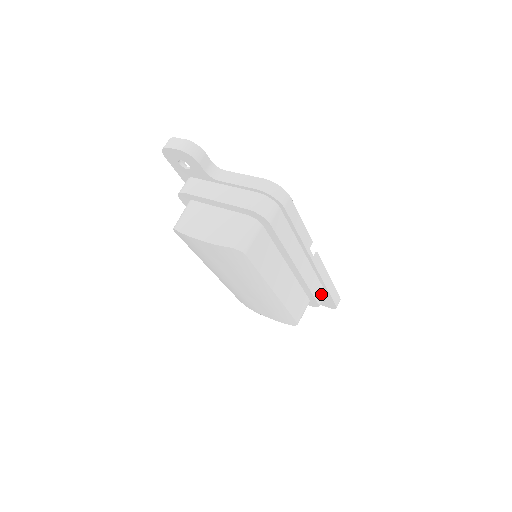
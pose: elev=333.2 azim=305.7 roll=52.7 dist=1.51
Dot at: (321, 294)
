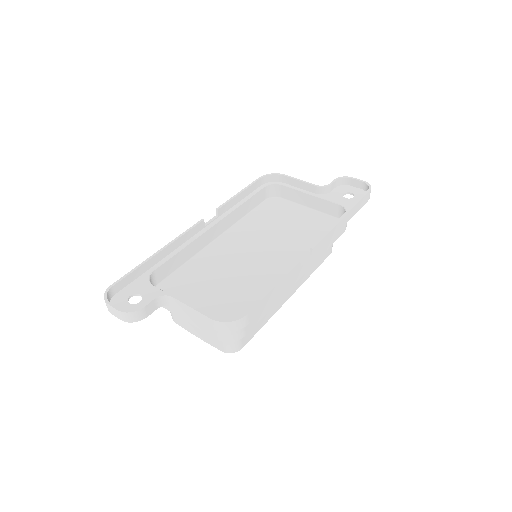
Dot at: occluded
